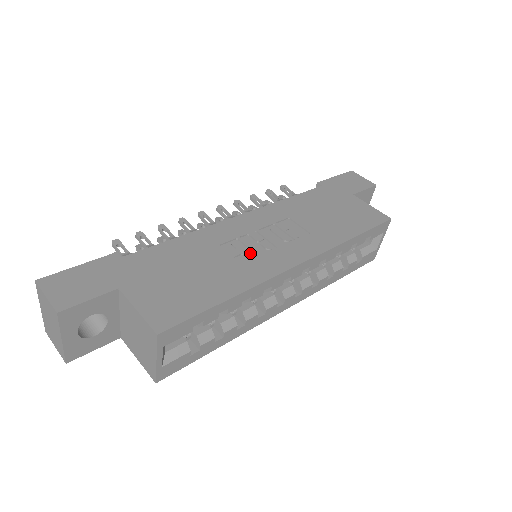
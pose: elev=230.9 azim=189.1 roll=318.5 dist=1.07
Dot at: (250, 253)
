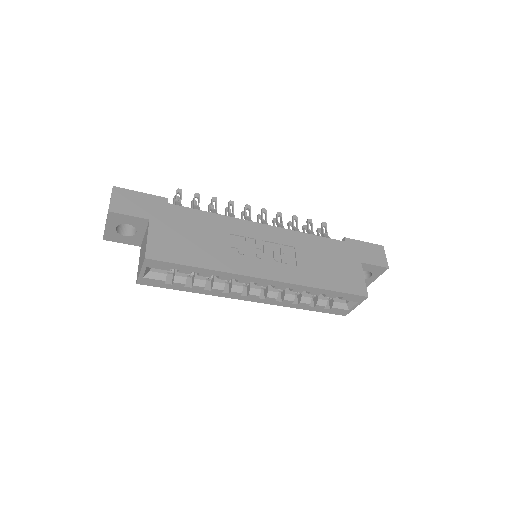
Dot at: (243, 251)
